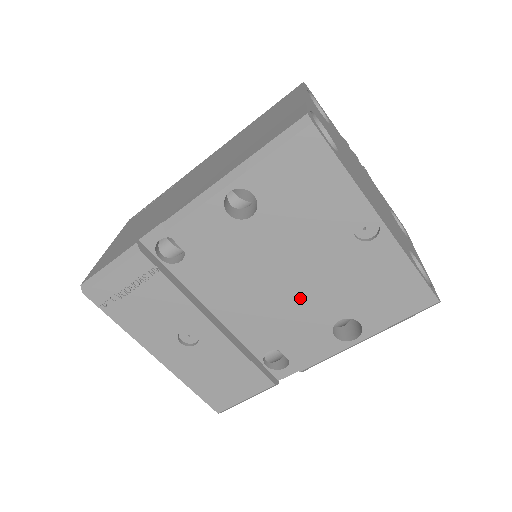
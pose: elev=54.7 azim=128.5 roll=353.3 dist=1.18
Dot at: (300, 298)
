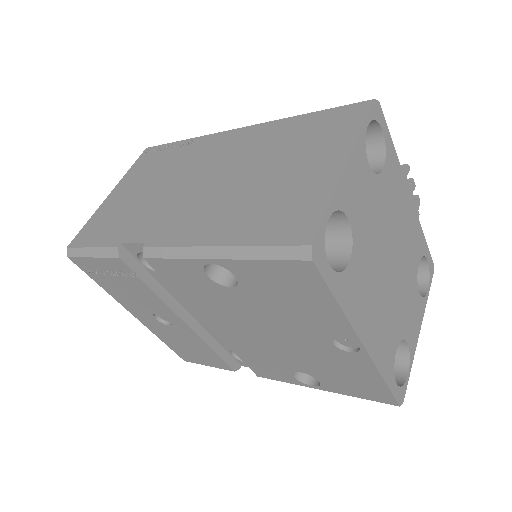
Dot at: (267, 347)
